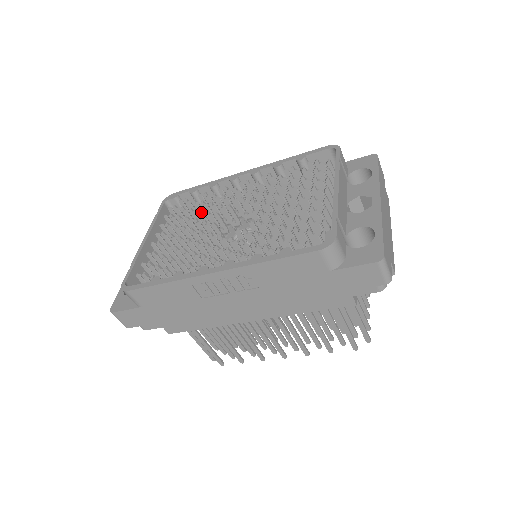
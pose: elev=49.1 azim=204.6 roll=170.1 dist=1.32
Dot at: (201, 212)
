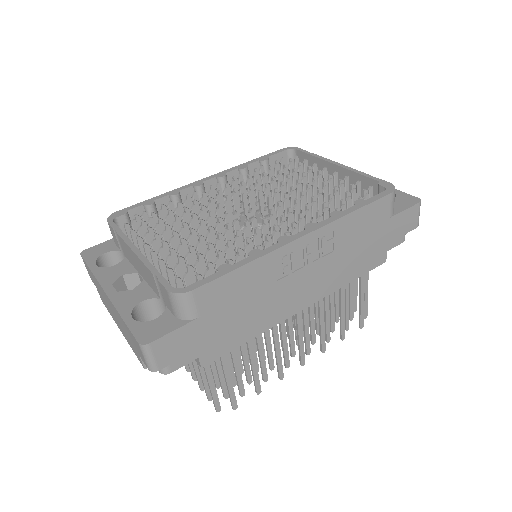
Dot at: (193, 213)
